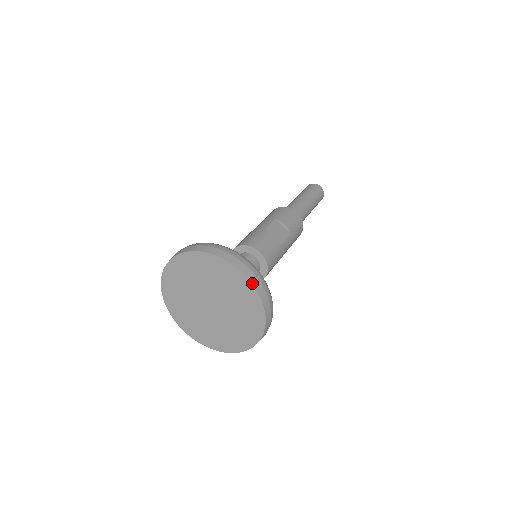
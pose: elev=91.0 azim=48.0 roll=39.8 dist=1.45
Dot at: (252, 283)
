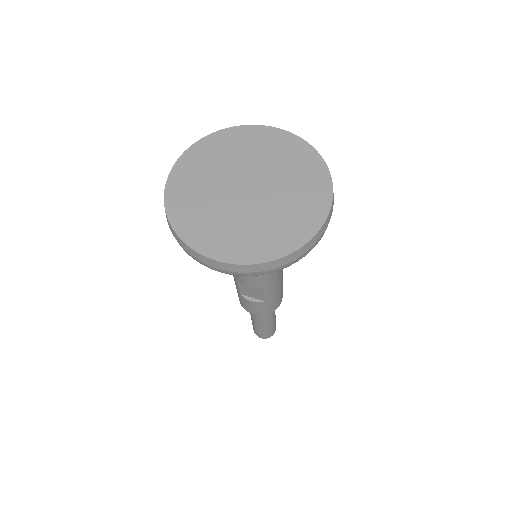
Dot at: (291, 133)
